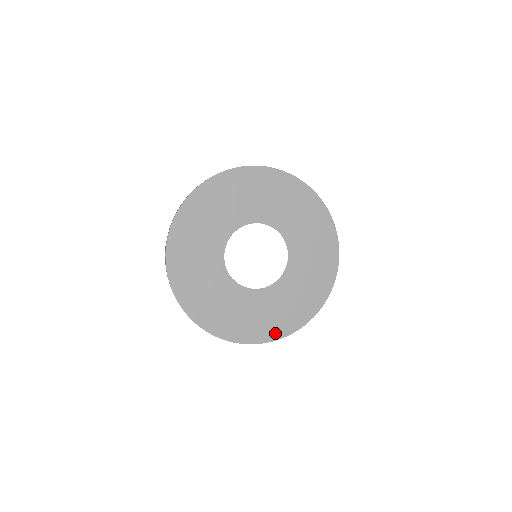
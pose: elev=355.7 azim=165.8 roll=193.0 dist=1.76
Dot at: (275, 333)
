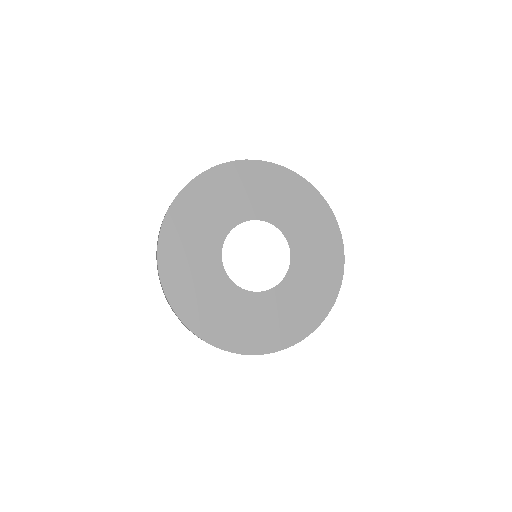
Dot at: (327, 301)
